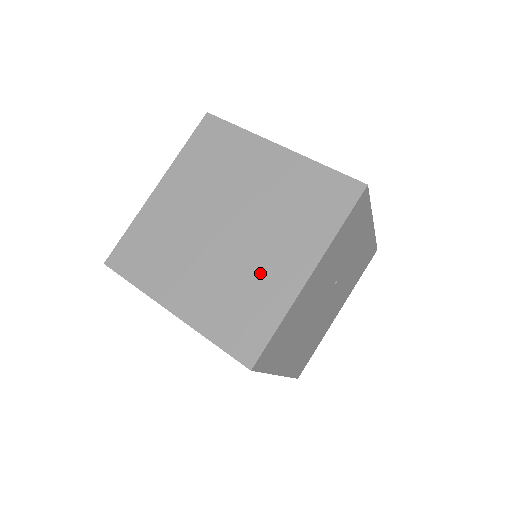
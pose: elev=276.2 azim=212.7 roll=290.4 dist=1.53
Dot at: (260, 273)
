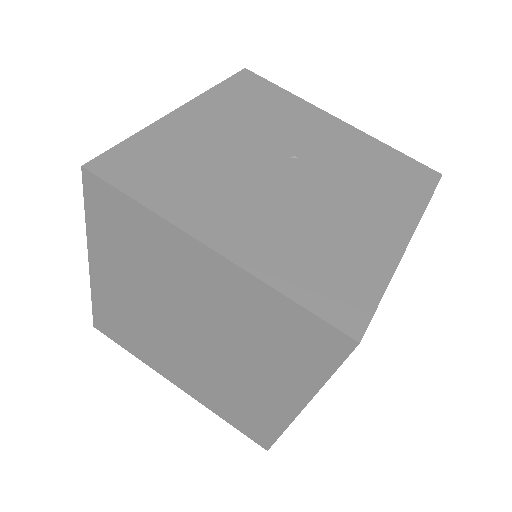
Dot at: occluded
